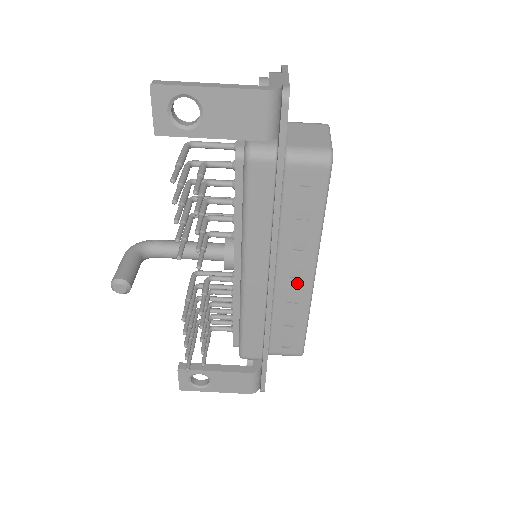
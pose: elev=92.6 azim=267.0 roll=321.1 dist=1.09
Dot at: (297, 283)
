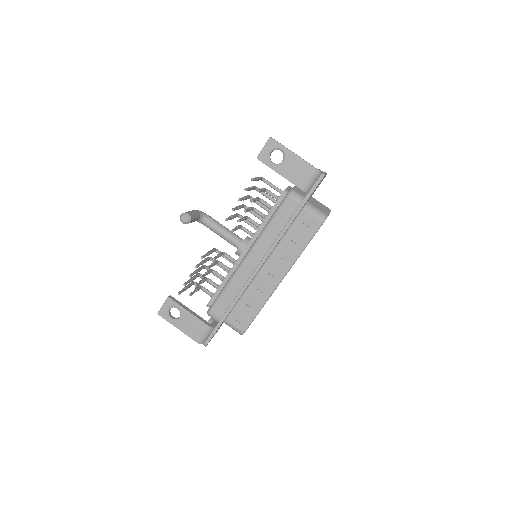
Dot at: (270, 279)
